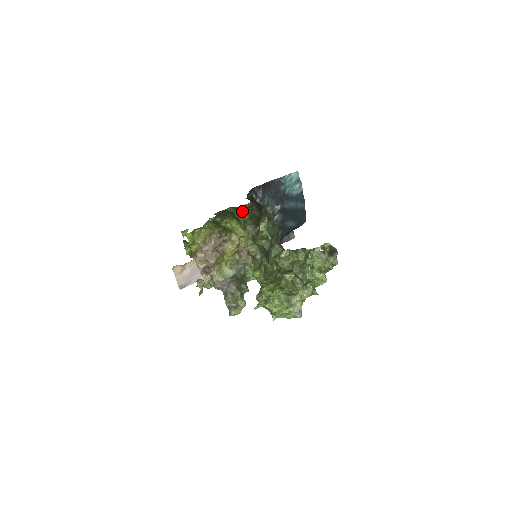
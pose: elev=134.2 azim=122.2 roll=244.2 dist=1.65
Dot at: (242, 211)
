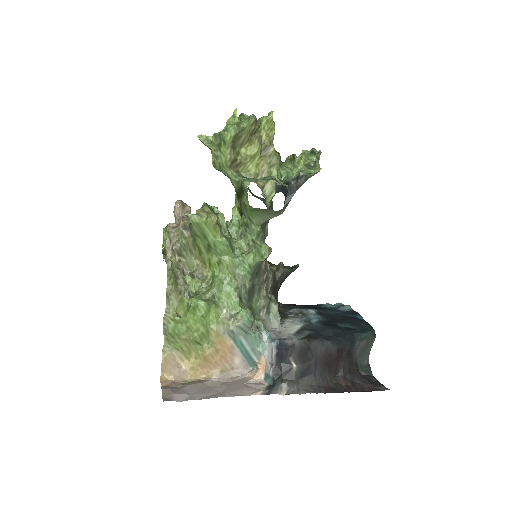
Dot at: occluded
